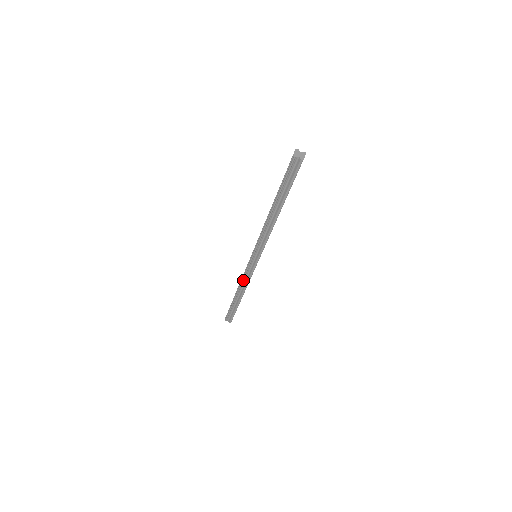
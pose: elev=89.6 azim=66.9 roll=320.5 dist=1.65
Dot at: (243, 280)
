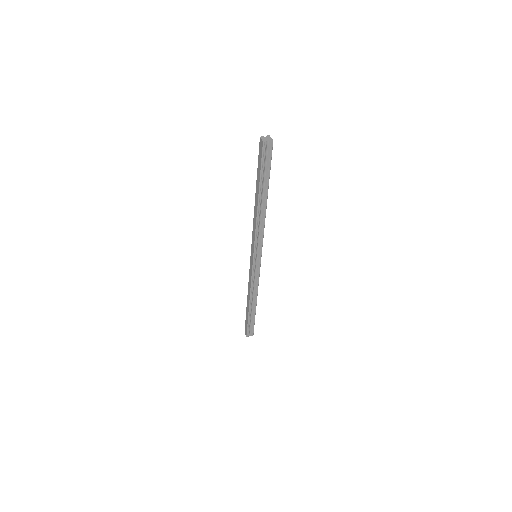
Dot at: (252, 286)
